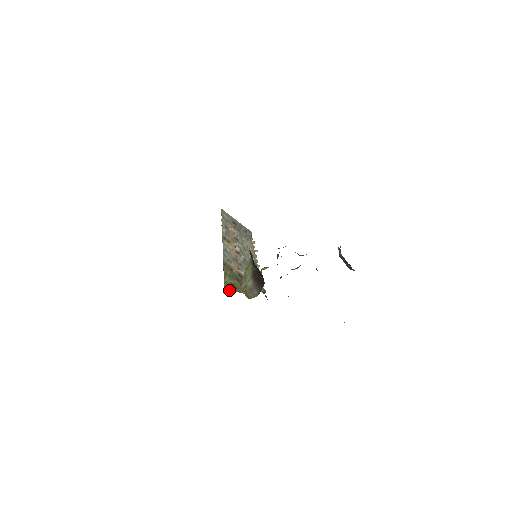
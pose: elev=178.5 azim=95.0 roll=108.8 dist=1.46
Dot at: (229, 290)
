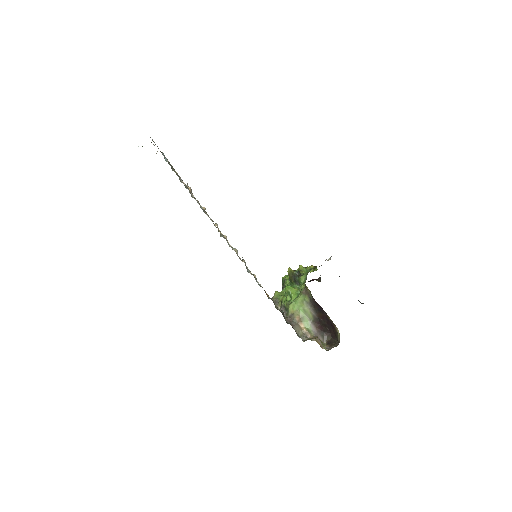
Dot at: (301, 338)
